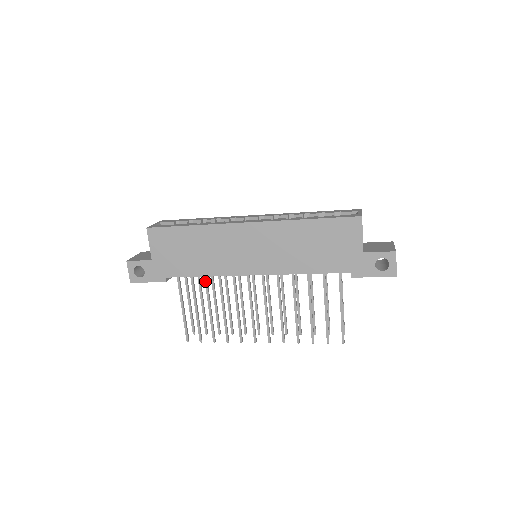
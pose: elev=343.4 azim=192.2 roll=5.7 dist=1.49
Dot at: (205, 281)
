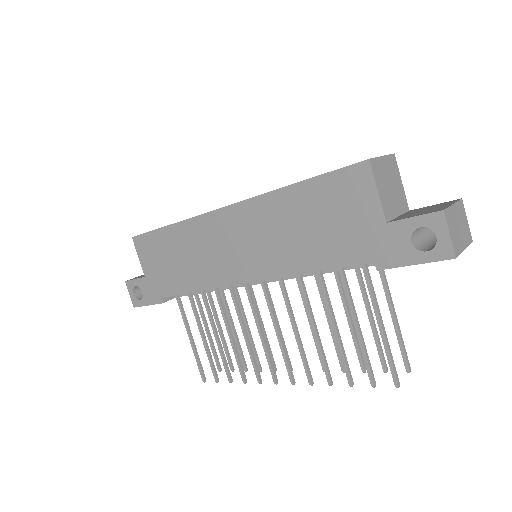
Dot at: (203, 298)
